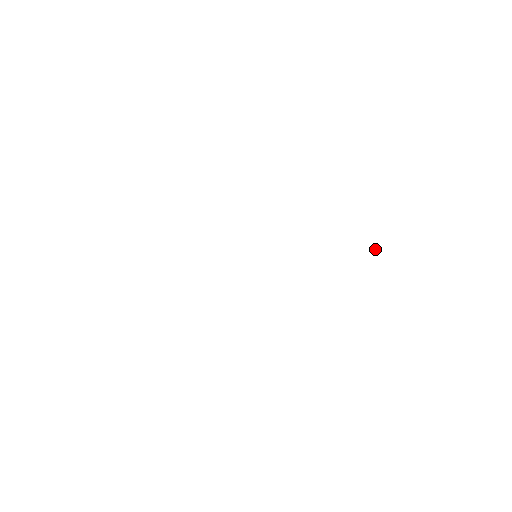
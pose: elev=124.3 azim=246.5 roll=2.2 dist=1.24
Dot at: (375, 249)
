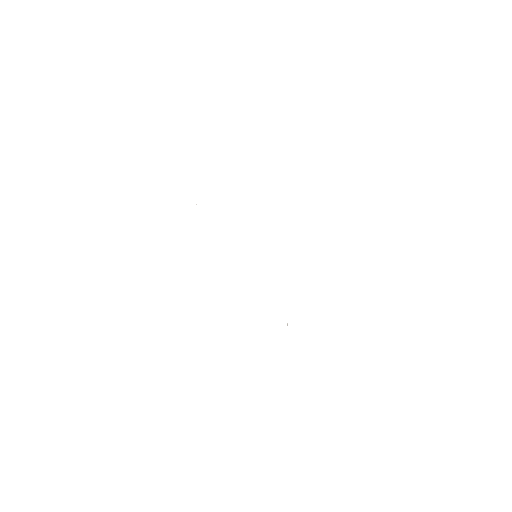
Dot at: occluded
